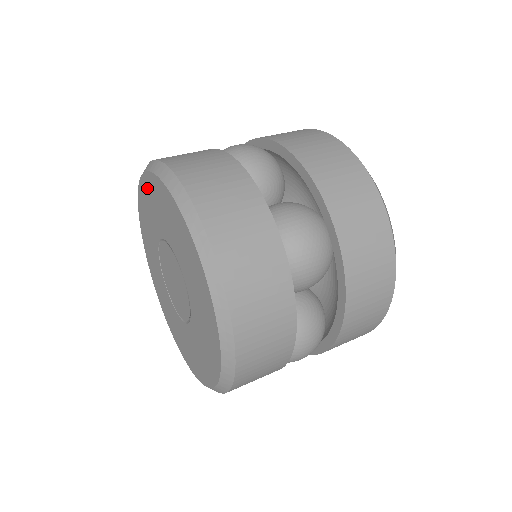
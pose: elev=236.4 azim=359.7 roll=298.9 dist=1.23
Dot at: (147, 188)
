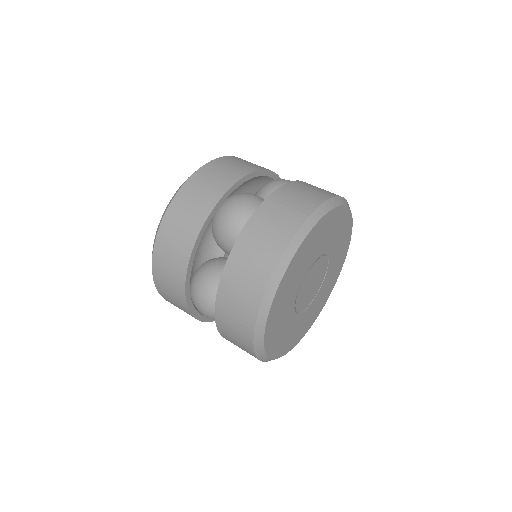
Dot at: occluded
